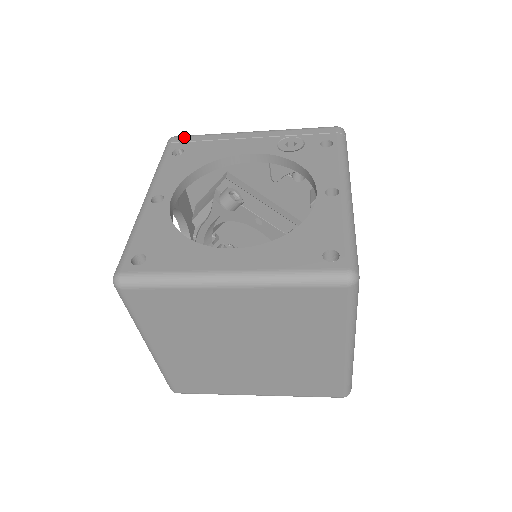
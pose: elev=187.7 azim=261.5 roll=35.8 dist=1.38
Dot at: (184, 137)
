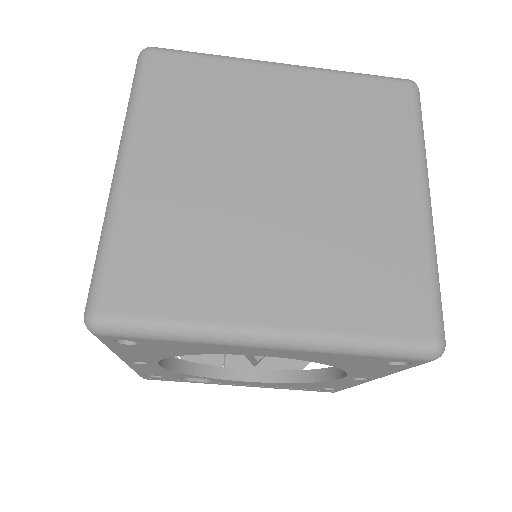
Dot at: occluded
